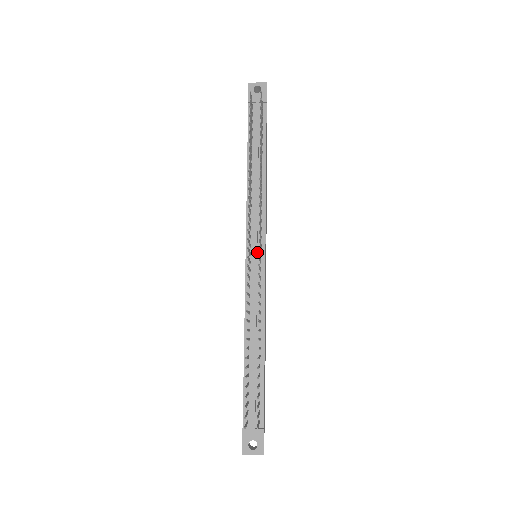
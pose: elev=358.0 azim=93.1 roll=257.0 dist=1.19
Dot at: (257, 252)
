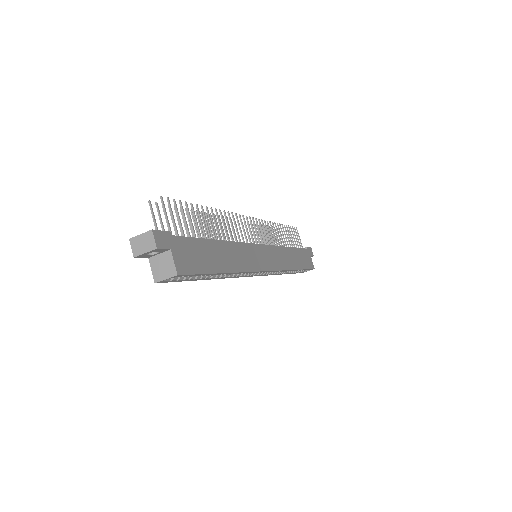
Dot at: occluded
